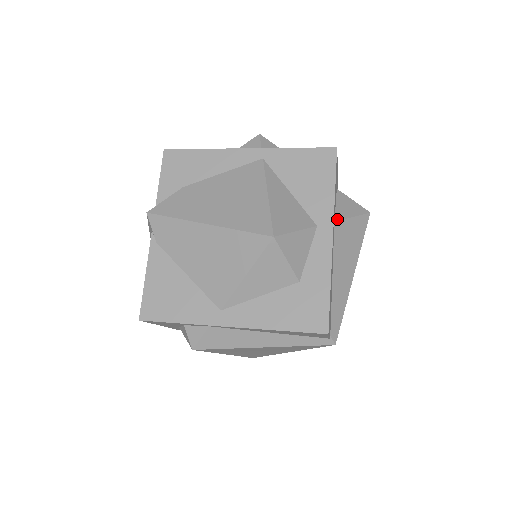
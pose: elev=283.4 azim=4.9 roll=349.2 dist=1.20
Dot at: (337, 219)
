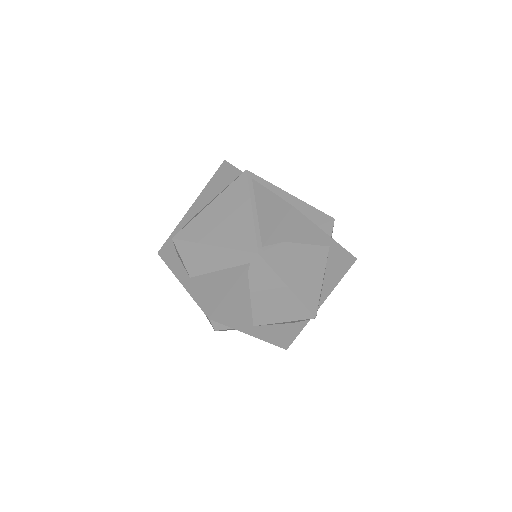
Dot at: occluded
